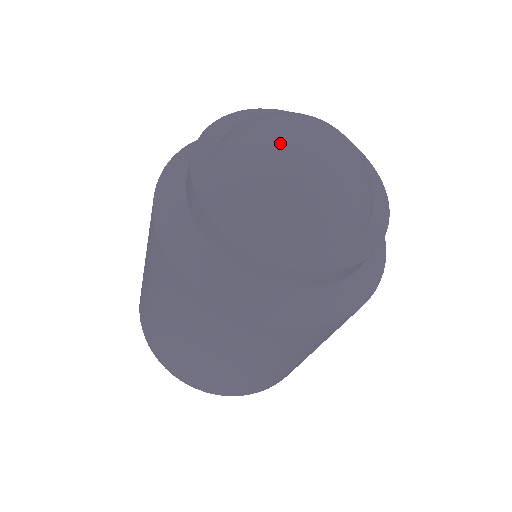
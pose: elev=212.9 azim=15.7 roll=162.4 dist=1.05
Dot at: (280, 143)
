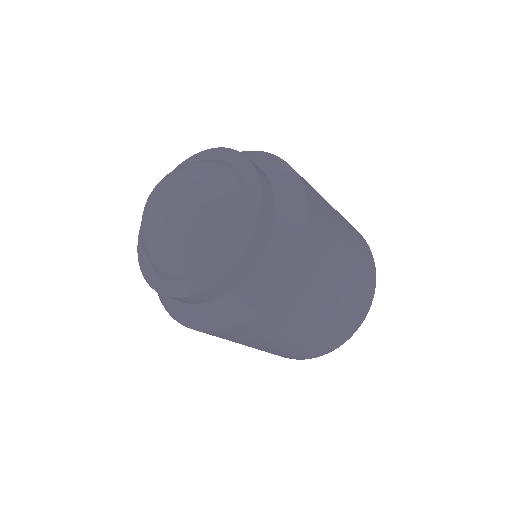
Dot at: (149, 201)
